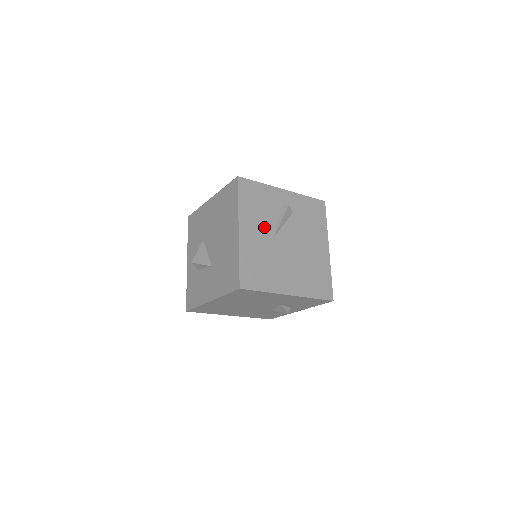
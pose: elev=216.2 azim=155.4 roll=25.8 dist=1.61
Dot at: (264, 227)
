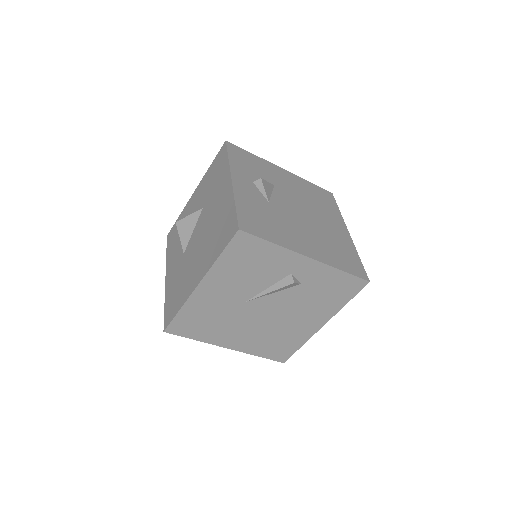
Dot at: (240, 290)
